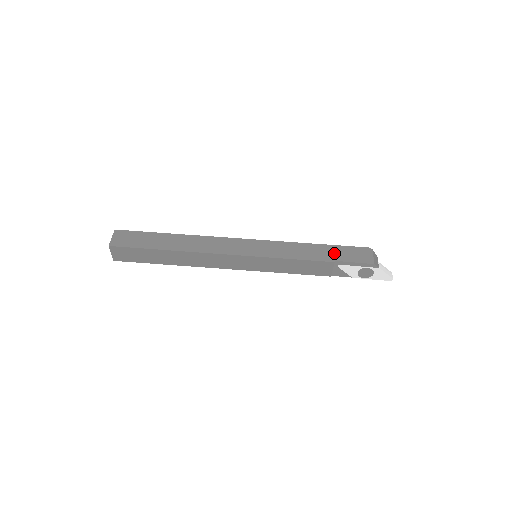
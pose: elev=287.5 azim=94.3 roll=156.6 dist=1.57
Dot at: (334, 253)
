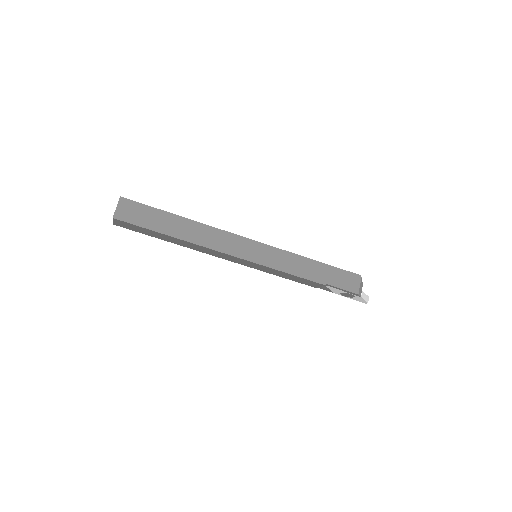
Dot at: (328, 275)
